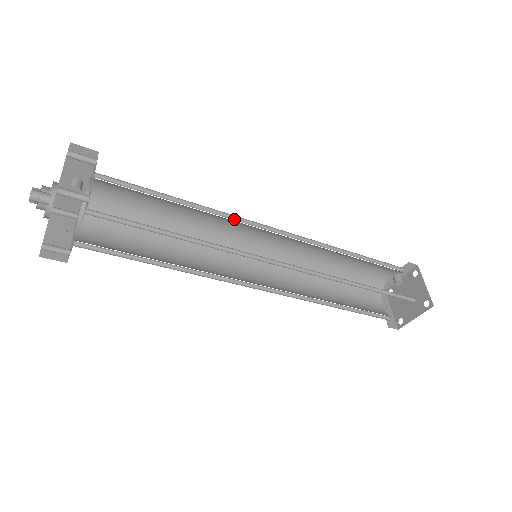
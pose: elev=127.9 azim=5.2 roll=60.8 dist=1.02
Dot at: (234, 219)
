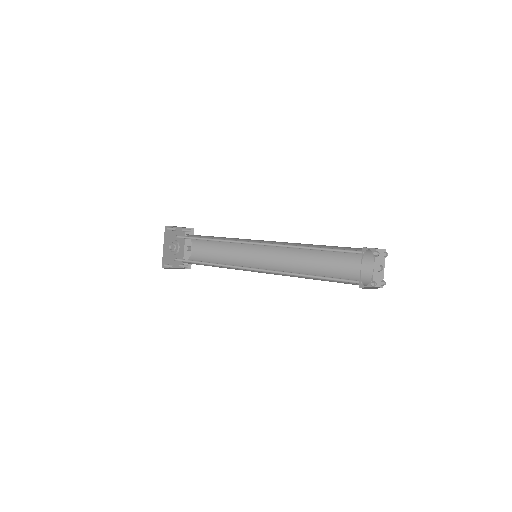
Dot at: (248, 244)
